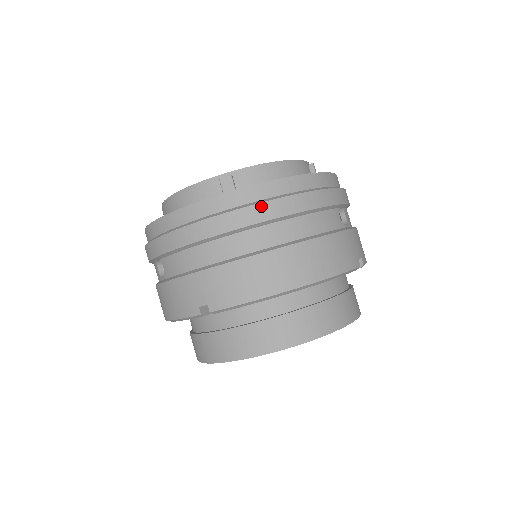
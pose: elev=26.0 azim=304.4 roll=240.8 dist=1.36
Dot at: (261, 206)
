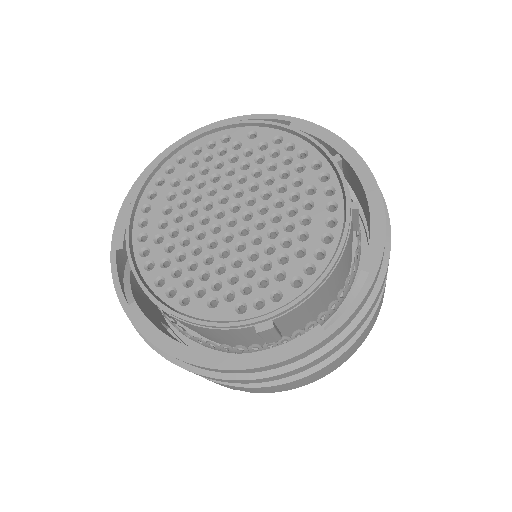
Dot at: (317, 360)
